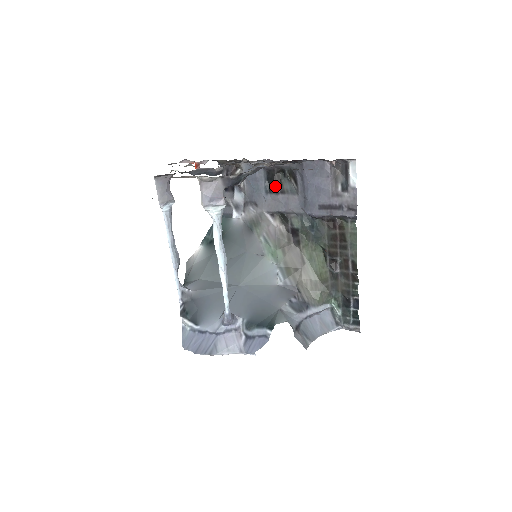
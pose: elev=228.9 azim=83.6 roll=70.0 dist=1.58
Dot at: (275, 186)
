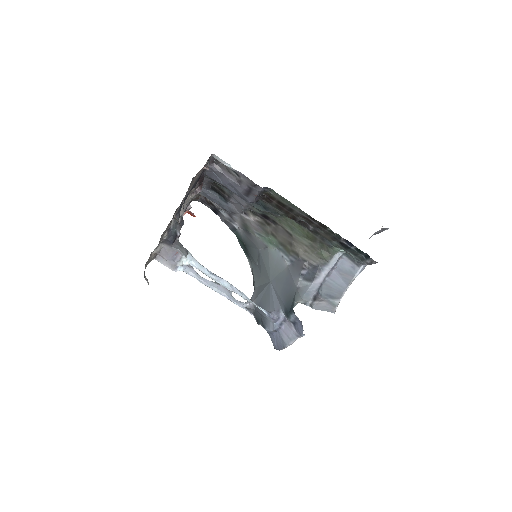
Dot at: occluded
